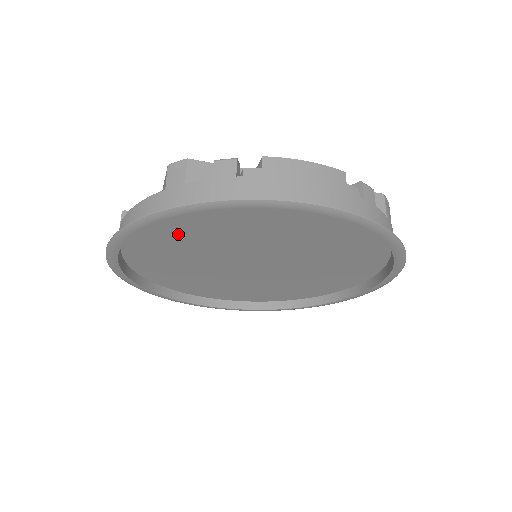
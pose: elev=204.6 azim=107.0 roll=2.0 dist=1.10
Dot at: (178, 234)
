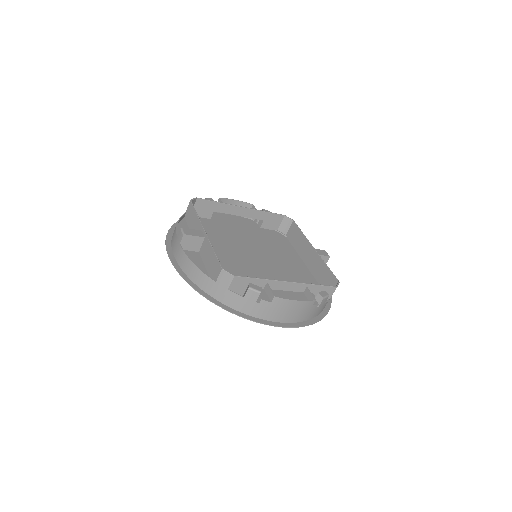
Dot at: occluded
